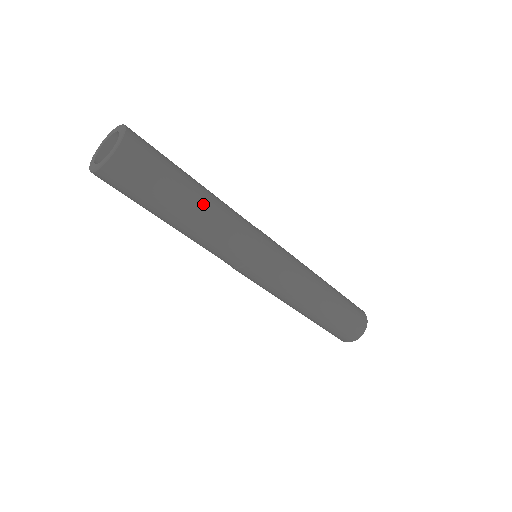
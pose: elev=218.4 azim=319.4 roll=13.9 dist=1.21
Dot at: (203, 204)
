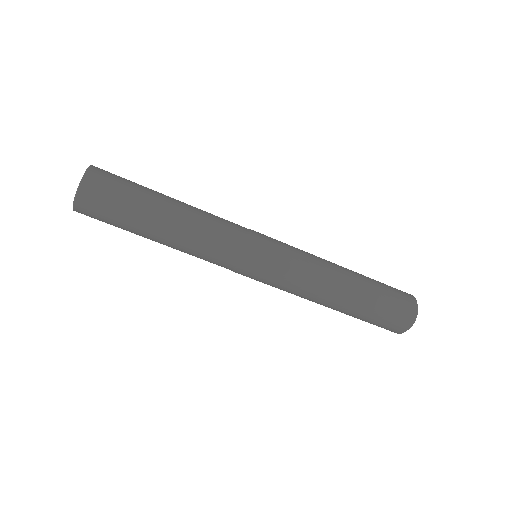
Dot at: (174, 214)
